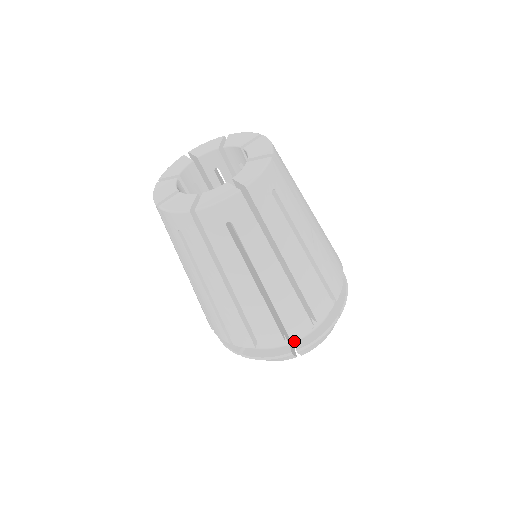
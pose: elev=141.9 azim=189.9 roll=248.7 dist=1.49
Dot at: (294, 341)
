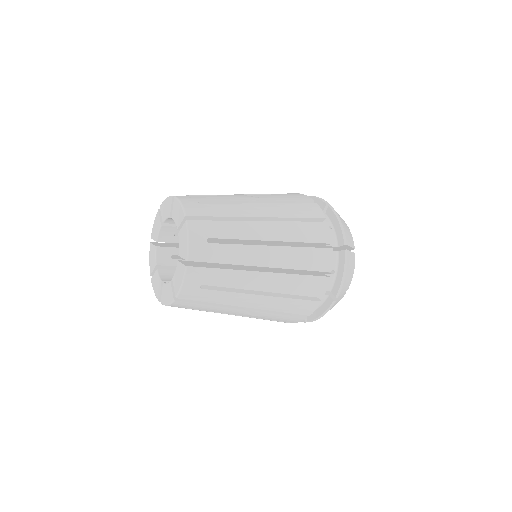
Dot at: occluded
